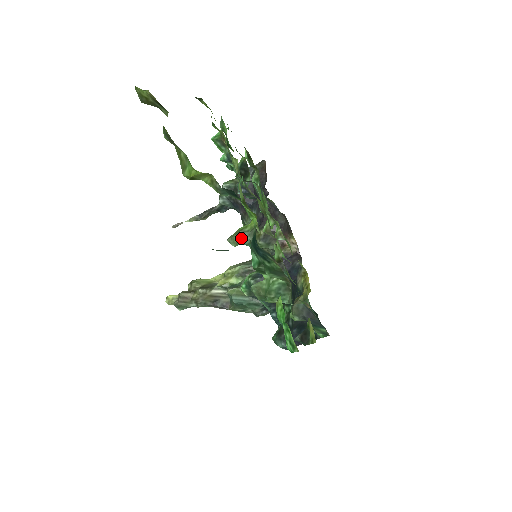
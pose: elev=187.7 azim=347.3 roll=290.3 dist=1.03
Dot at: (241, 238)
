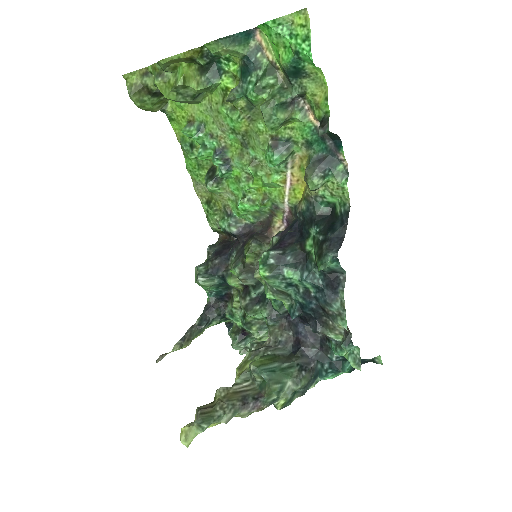
Dot at: (234, 90)
